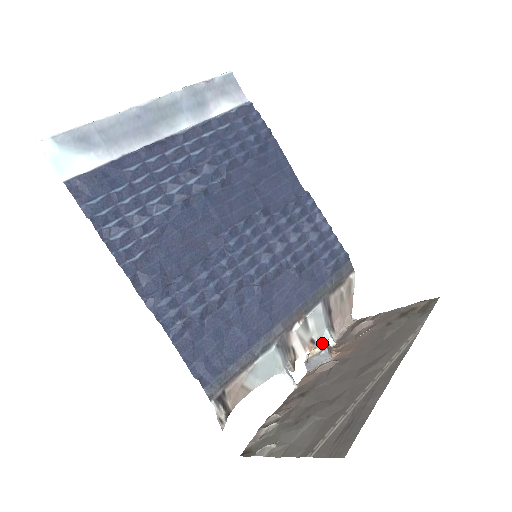
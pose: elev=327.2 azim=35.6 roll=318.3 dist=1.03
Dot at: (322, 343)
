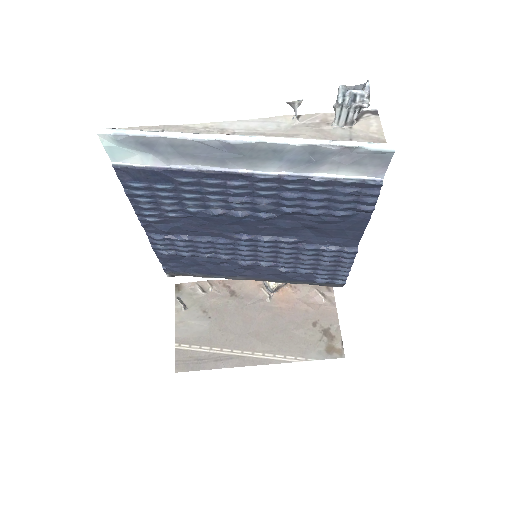
Dot at: (278, 283)
